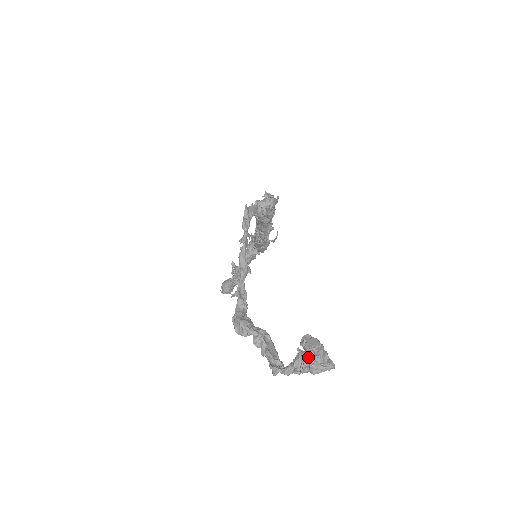
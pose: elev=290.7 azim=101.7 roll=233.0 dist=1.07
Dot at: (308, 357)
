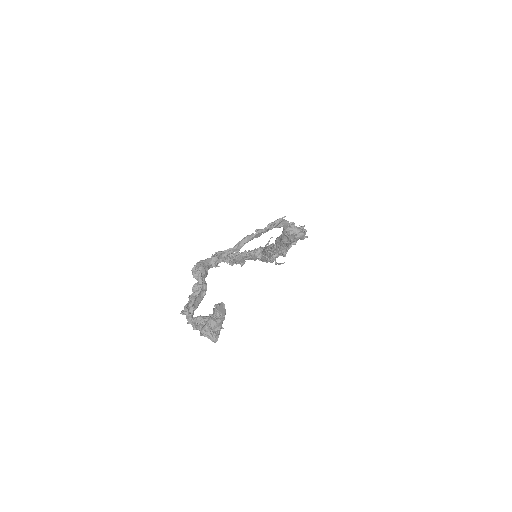
Dot at: (210, 317)
